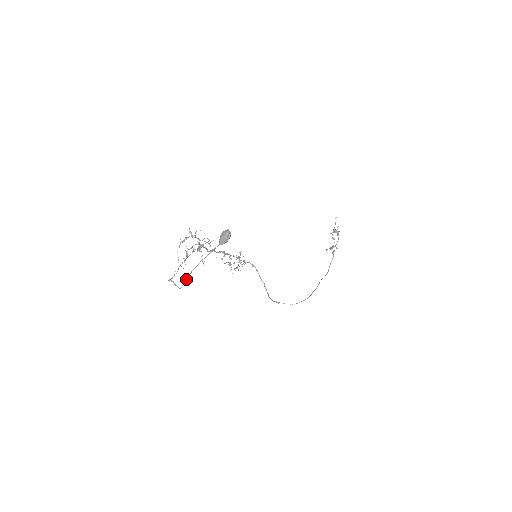
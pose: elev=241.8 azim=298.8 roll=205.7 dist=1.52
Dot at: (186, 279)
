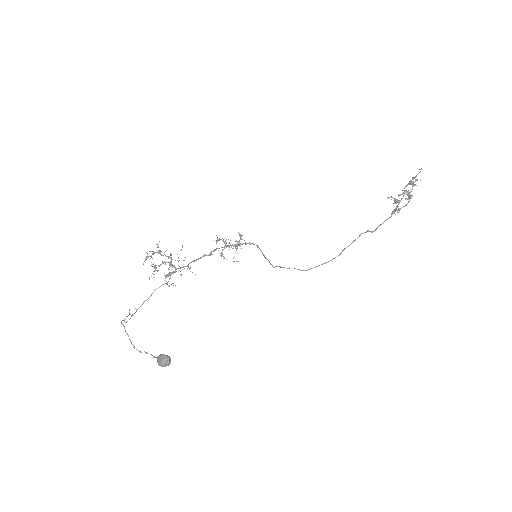
Dot at: (133, 345)
